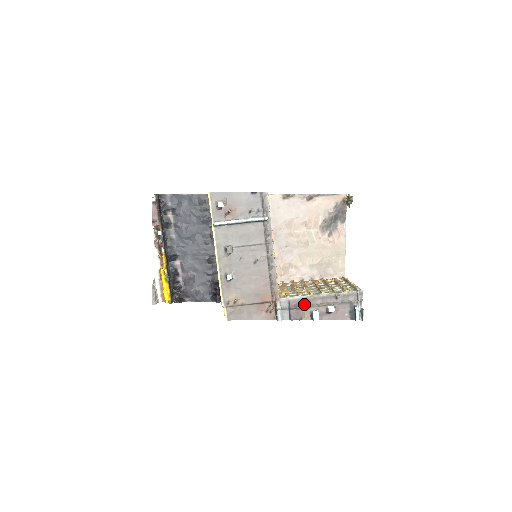
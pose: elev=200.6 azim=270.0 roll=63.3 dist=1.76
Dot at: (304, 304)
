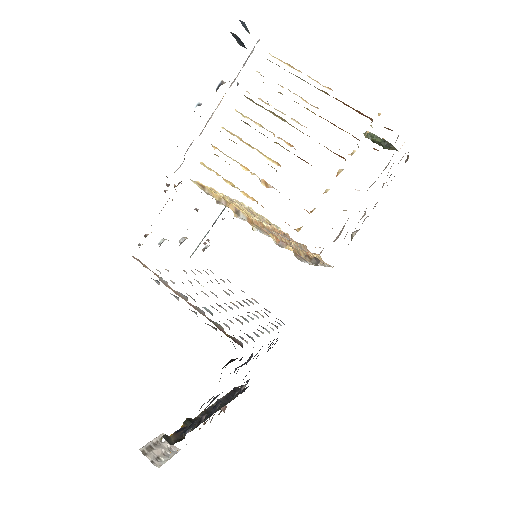
Dot at: occluded
